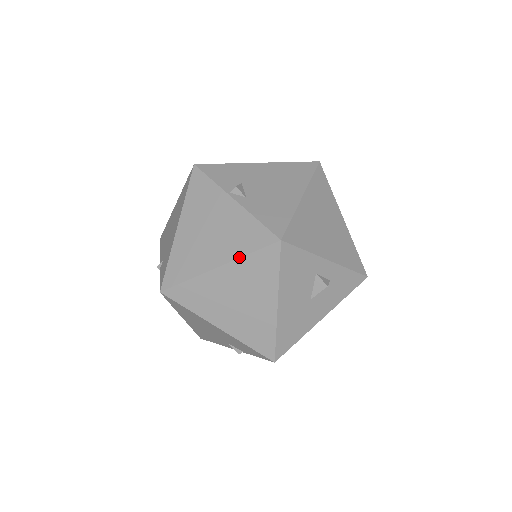
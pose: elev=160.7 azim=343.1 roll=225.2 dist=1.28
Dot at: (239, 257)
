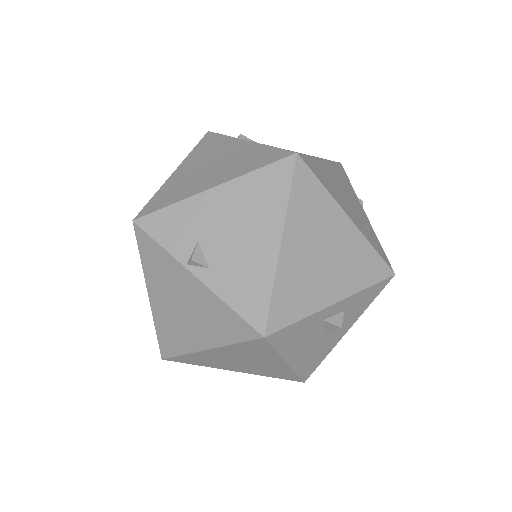
Dot at: (224, 345)
